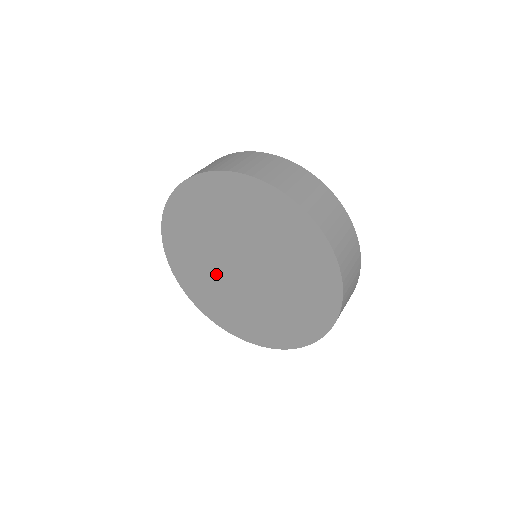
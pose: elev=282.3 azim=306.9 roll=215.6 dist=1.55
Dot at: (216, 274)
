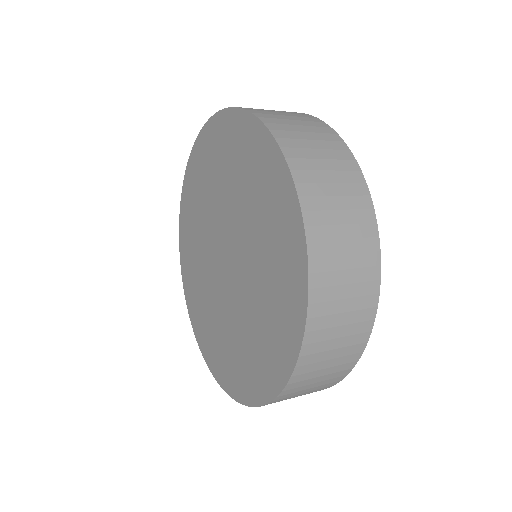
Dot at: (209, 219)
